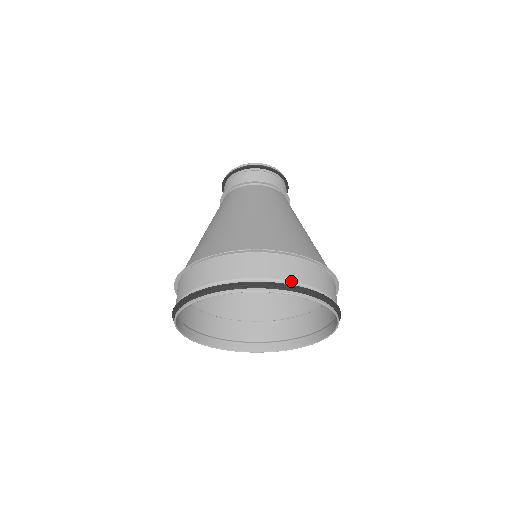
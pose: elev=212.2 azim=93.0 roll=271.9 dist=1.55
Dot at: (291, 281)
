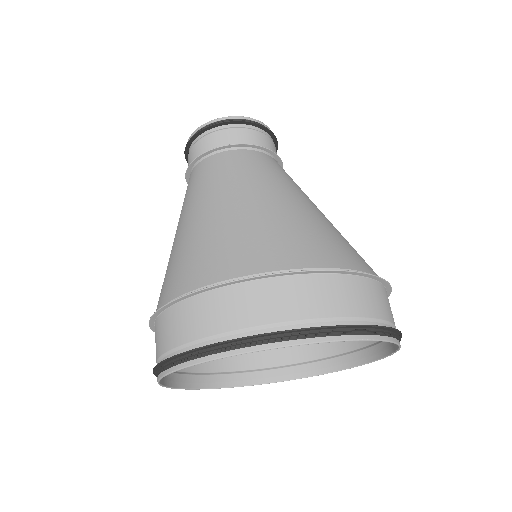
Dot at: (362, 317)
